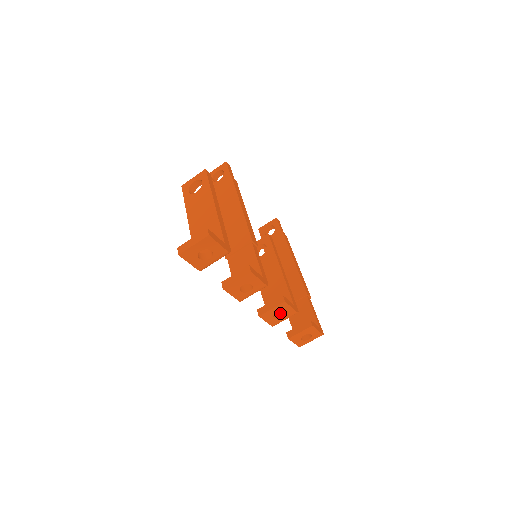
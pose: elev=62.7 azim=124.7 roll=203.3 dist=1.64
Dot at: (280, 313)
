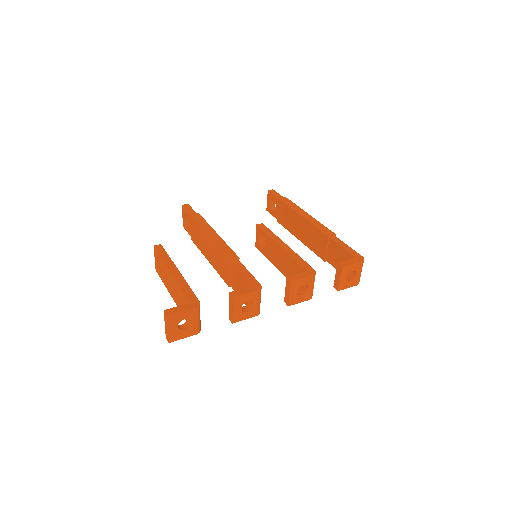
Dot at: (304, 286)
